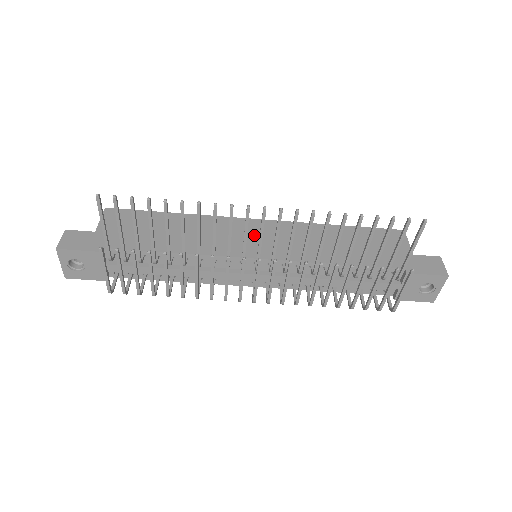
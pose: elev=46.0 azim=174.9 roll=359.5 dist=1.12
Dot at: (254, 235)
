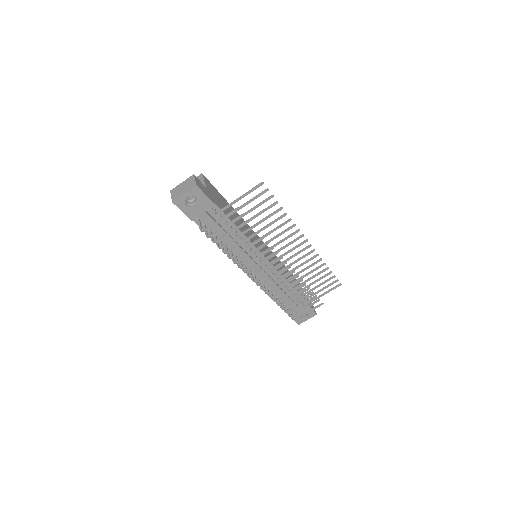
Dot at: (261, 244)
